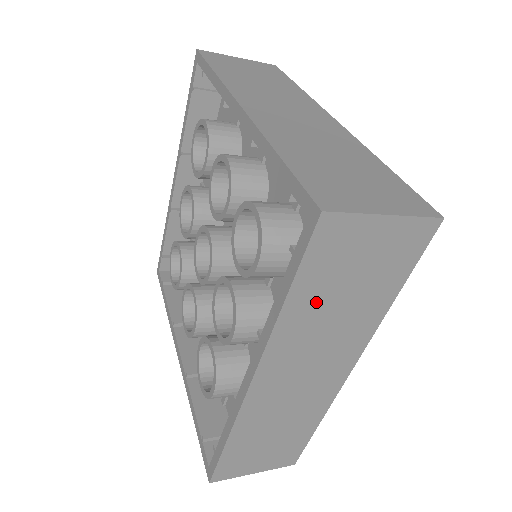
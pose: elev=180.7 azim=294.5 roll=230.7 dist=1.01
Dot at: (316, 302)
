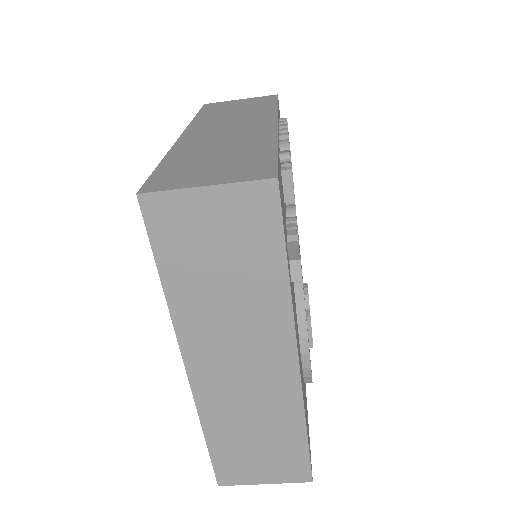
Dot at: (217, 114)
